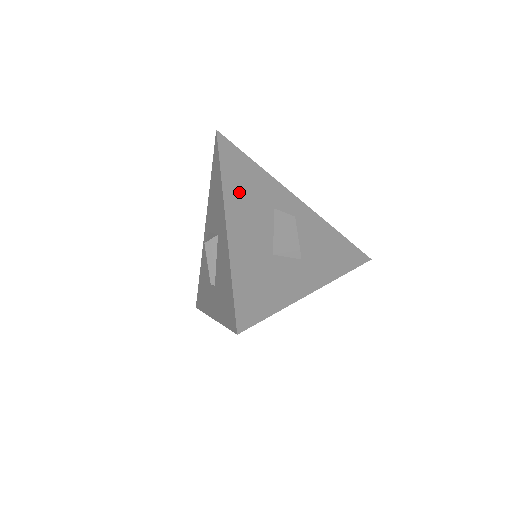
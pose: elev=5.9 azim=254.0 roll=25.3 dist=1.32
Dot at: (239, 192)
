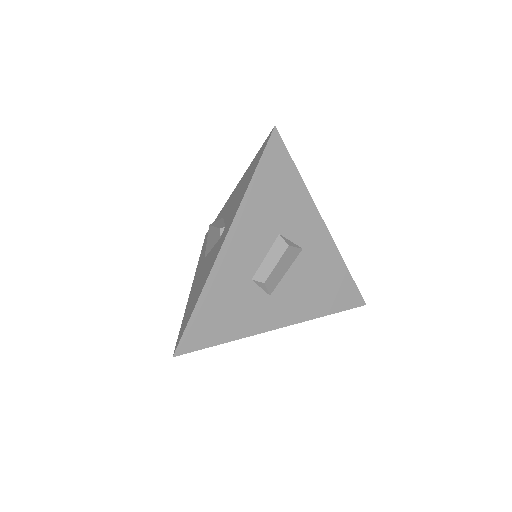
Dot at: occluded
